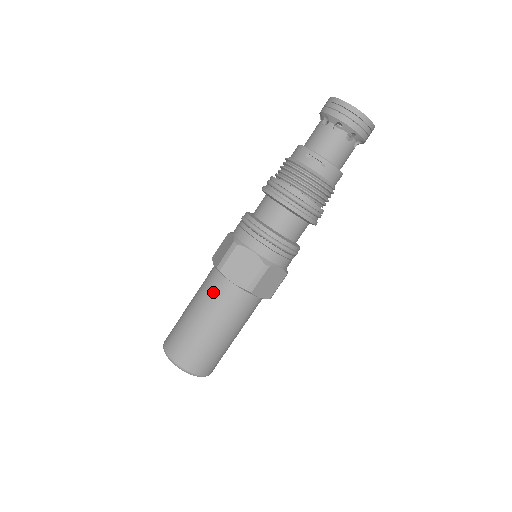
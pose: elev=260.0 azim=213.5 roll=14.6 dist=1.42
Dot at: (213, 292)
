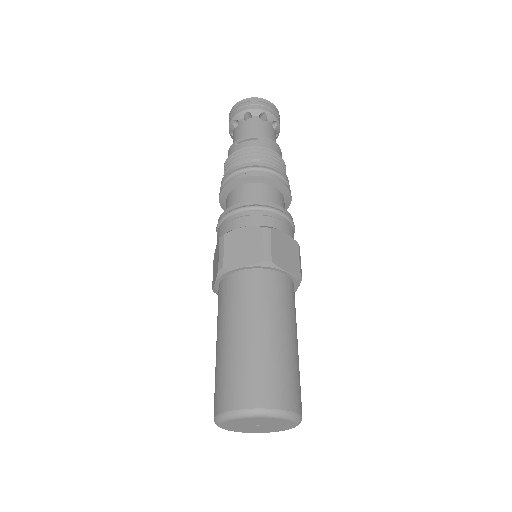
Dot at: (231, 296)
